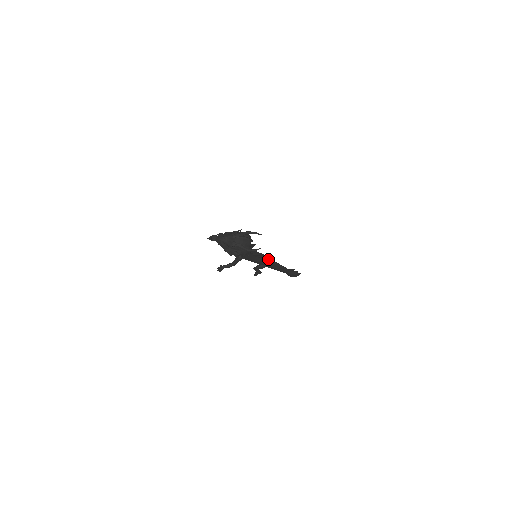
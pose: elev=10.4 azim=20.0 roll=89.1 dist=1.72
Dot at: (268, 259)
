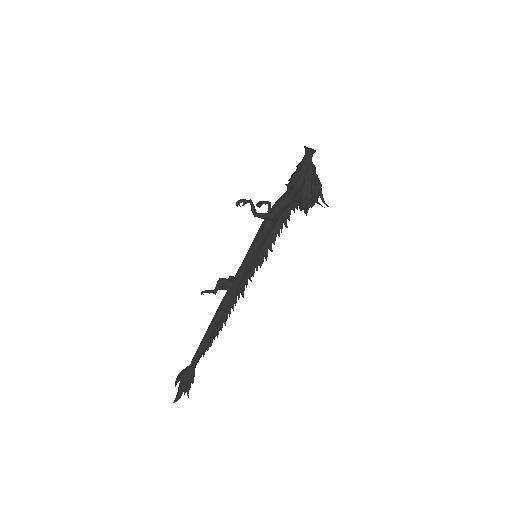
Dot at: occluded
